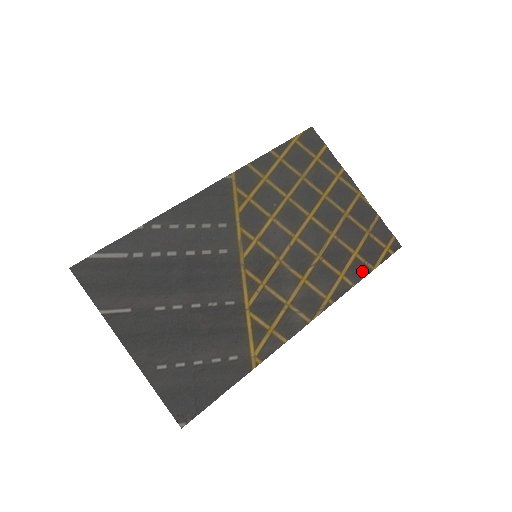
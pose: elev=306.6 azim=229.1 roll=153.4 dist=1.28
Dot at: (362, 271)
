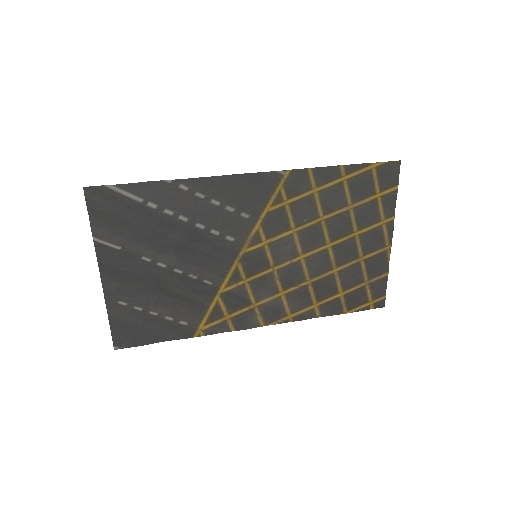
Dot at: (335, 310)
